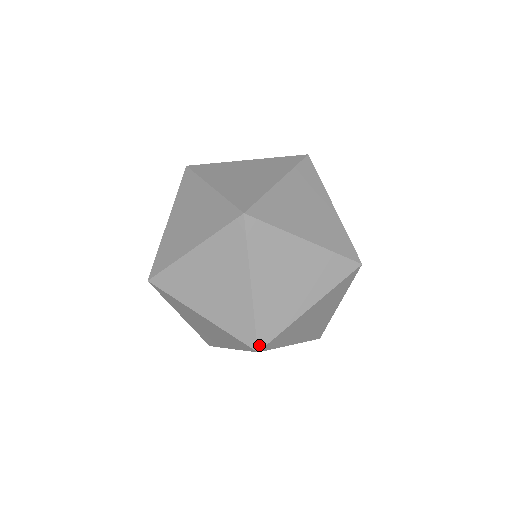
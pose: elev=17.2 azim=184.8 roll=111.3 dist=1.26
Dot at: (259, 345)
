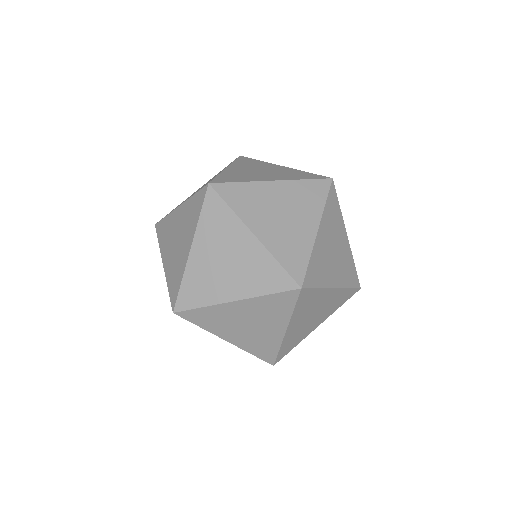
Dot at: (270, 363)
